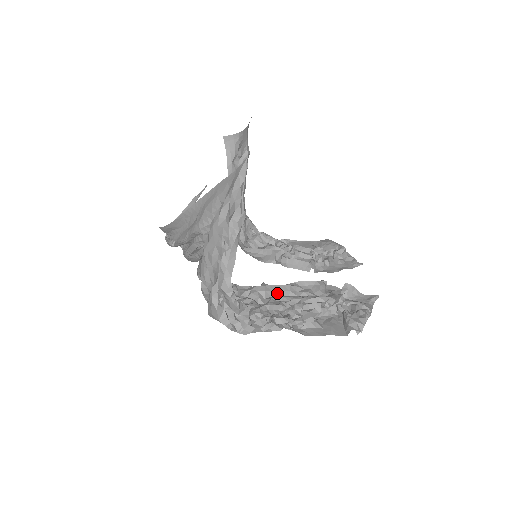
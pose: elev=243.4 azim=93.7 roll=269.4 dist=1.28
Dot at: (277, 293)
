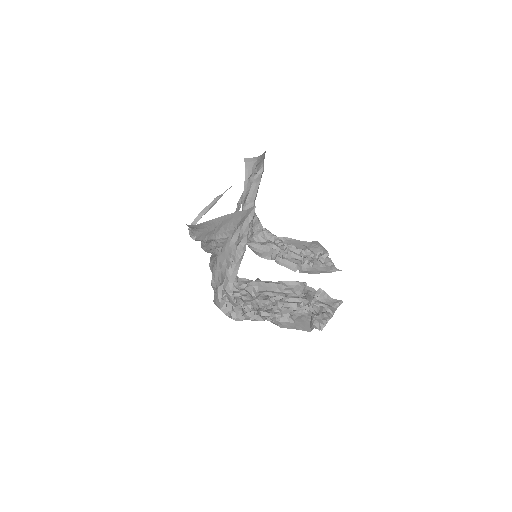
Dot at: (267, 289)
